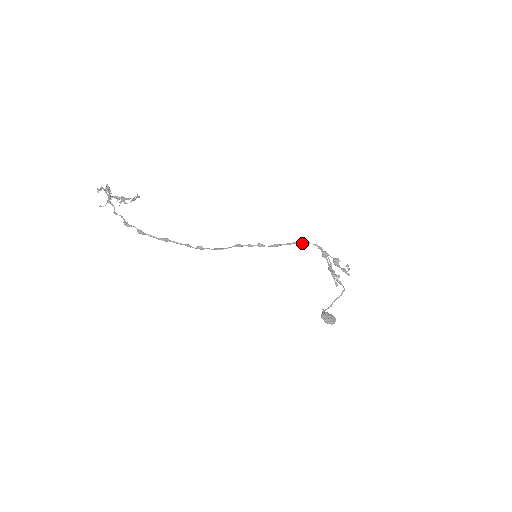
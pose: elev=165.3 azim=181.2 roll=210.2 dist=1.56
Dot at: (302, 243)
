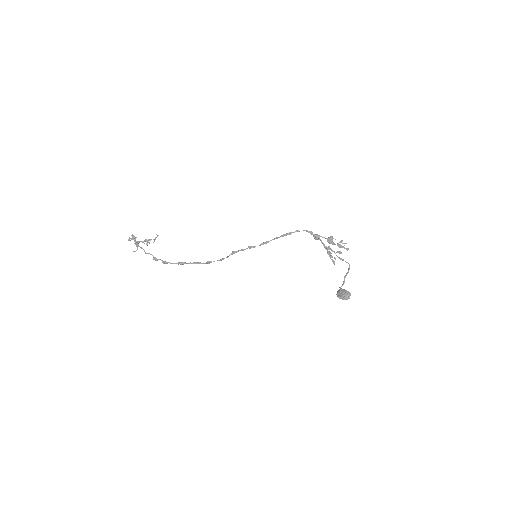
Dot at: (289, 234)
